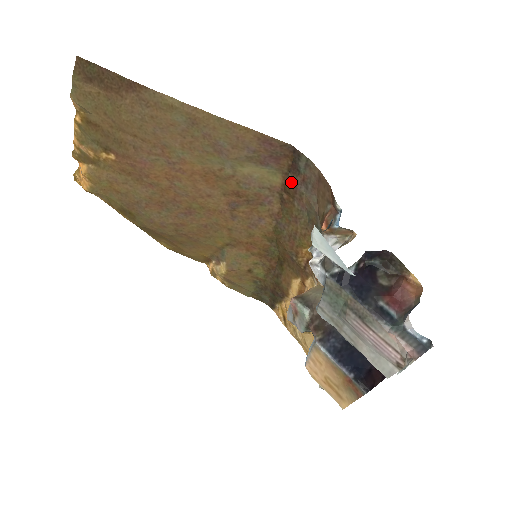
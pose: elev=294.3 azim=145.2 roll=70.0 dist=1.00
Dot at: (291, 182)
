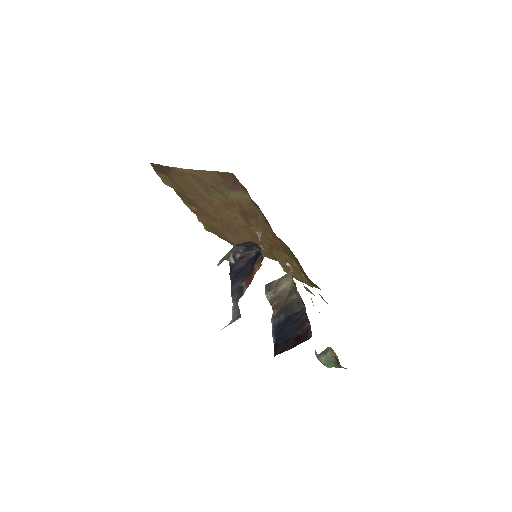
Dot at: occluded
